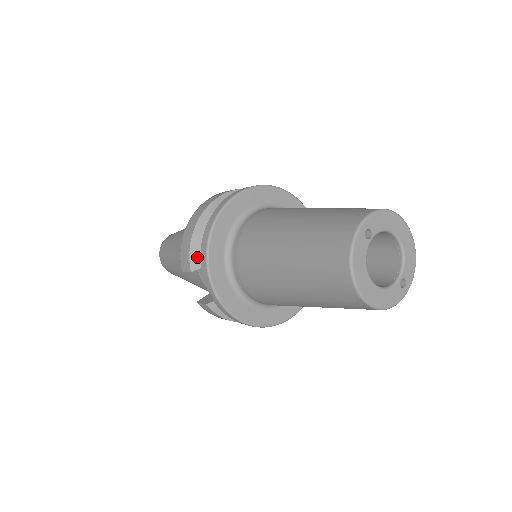
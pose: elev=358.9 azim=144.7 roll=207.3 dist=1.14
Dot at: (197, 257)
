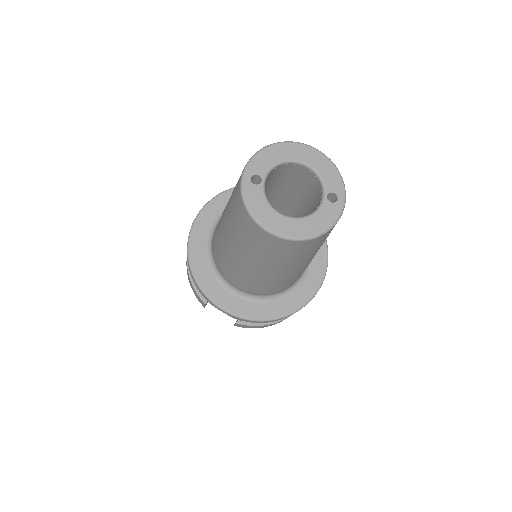
Dot at: occluded
